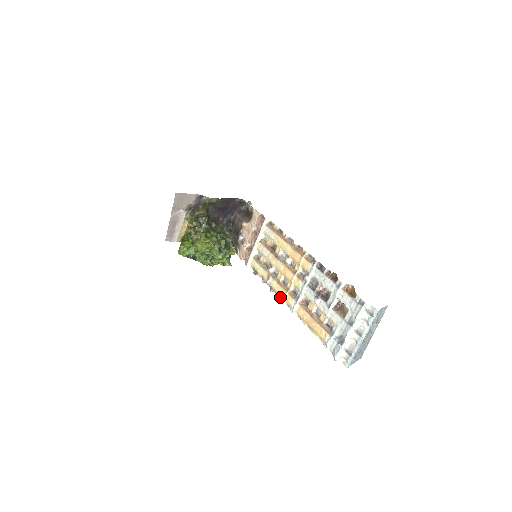
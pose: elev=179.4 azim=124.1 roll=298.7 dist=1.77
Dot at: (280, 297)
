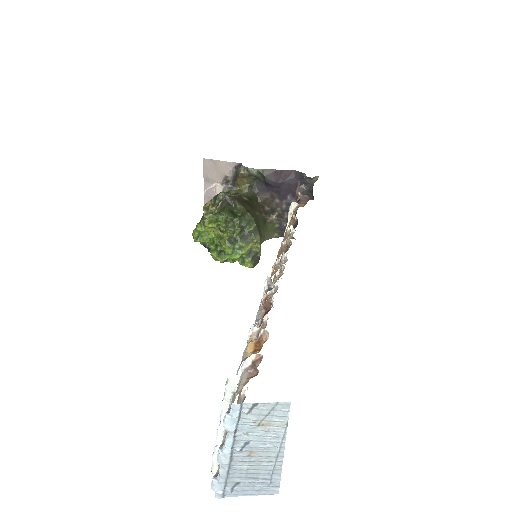
Dot at: occluded
